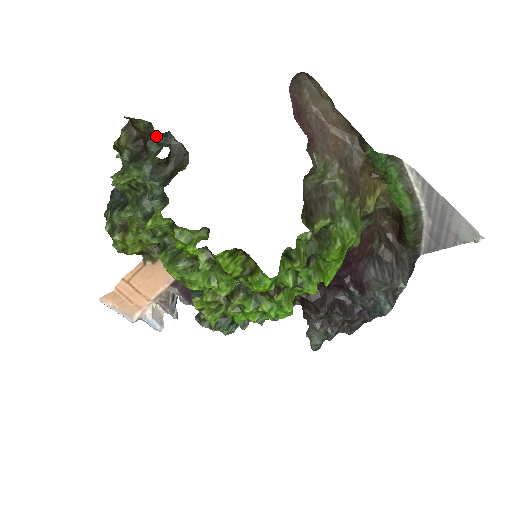
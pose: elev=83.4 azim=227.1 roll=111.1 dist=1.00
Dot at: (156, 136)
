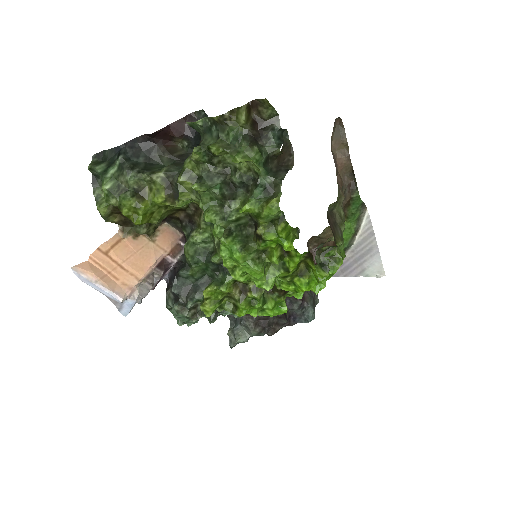
Dot at: (279, 129)
